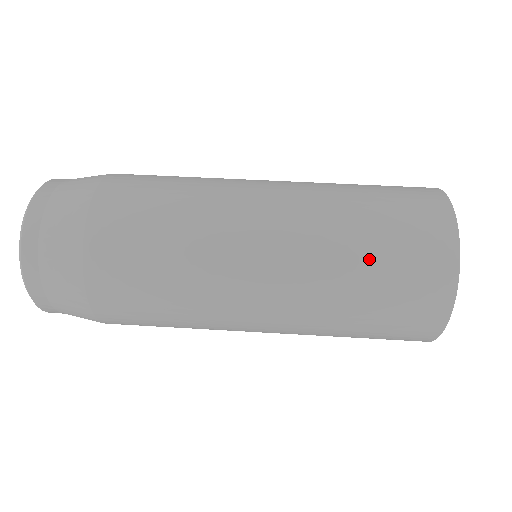
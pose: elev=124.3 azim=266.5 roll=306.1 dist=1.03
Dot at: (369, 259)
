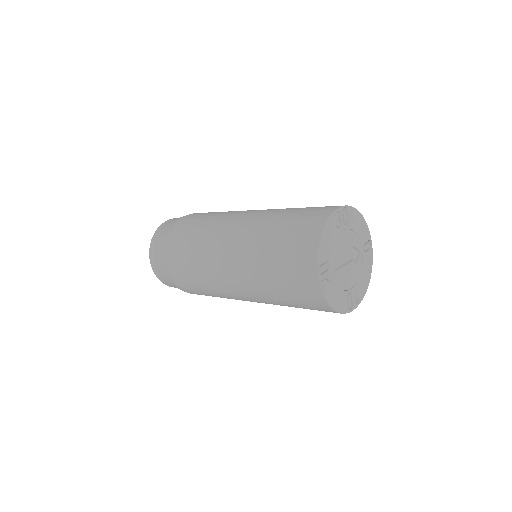
Dot at: (272, 256)
